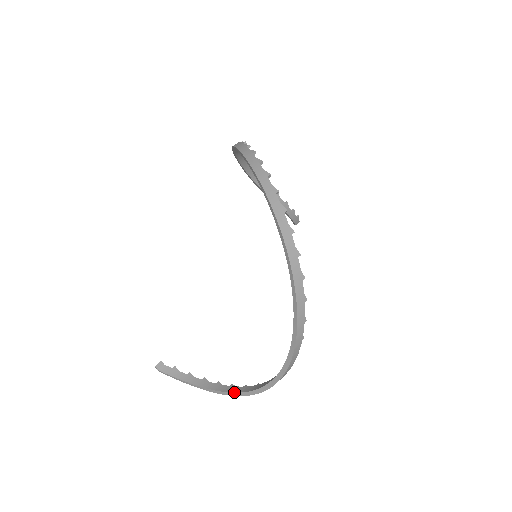
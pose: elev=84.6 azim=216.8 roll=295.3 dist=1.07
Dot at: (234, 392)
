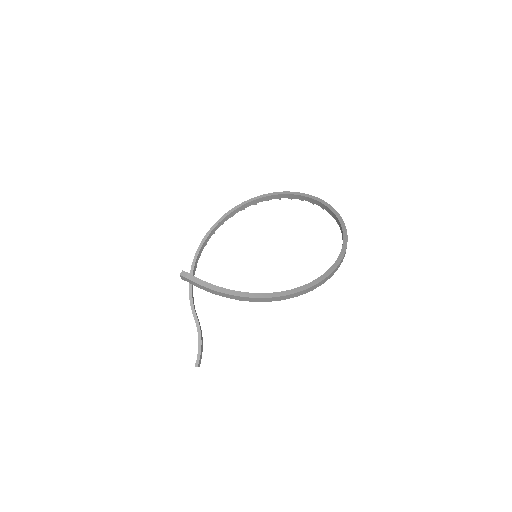
Dot at: (292, 289)
